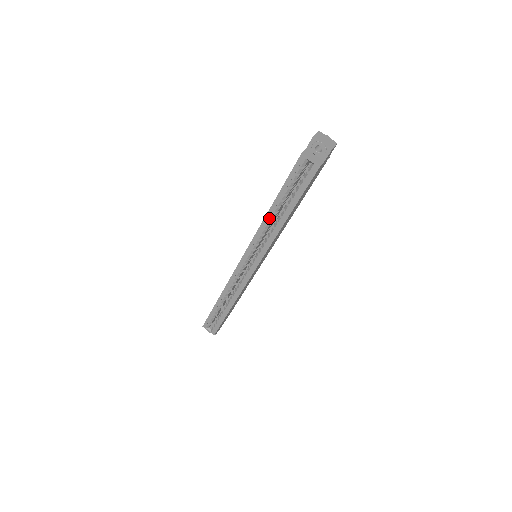
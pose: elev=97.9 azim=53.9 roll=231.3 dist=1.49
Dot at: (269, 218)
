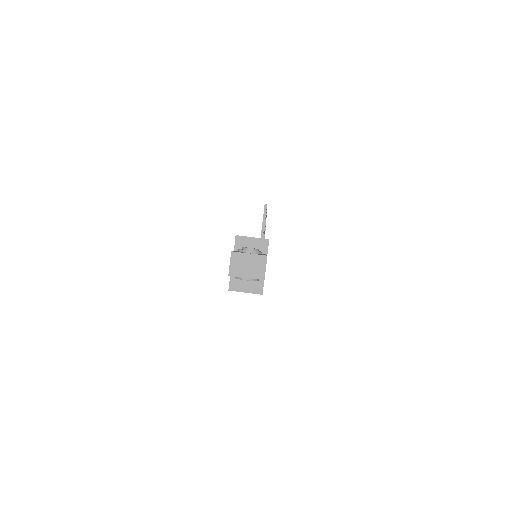
Dot at: occluded
